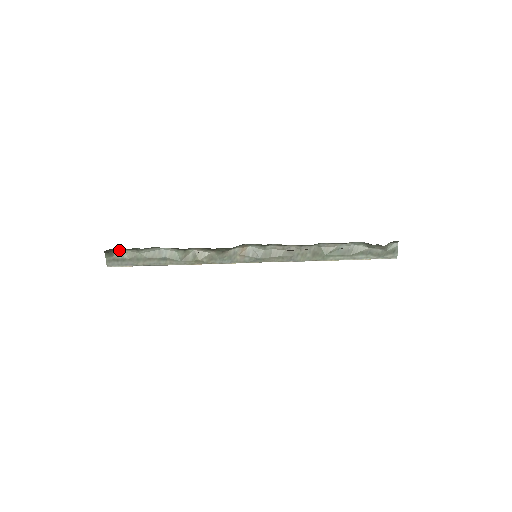
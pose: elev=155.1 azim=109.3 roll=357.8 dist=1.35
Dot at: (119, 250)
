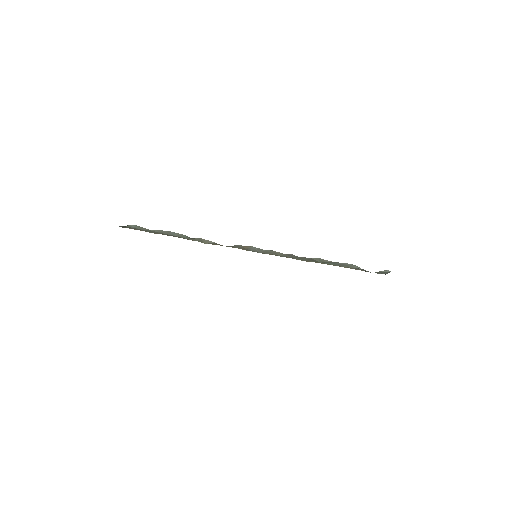
Dot at: (131, 225)
